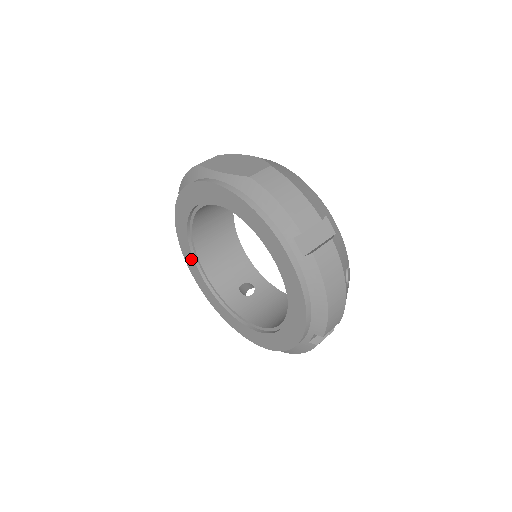
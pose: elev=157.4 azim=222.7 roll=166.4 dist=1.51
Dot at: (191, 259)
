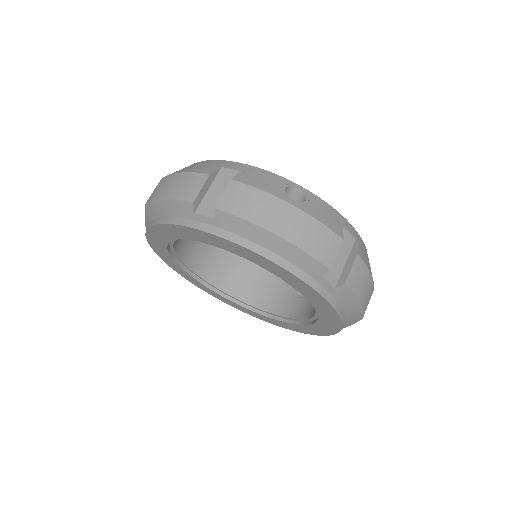
Dot at: (239, 307)
